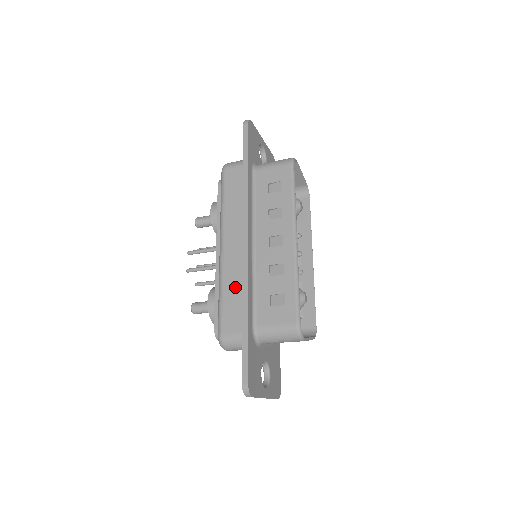
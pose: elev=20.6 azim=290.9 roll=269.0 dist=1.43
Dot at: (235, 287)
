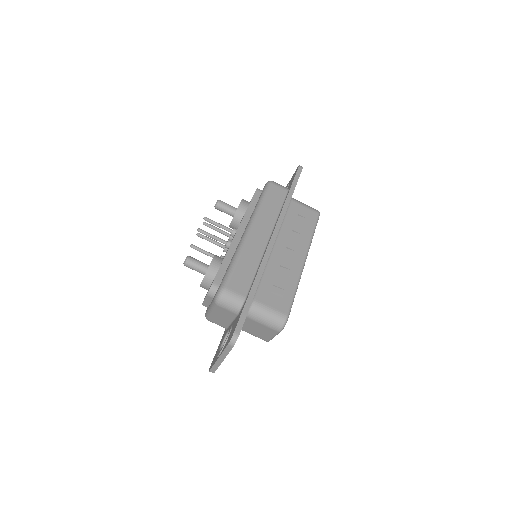
Dot at: (251, 262)
